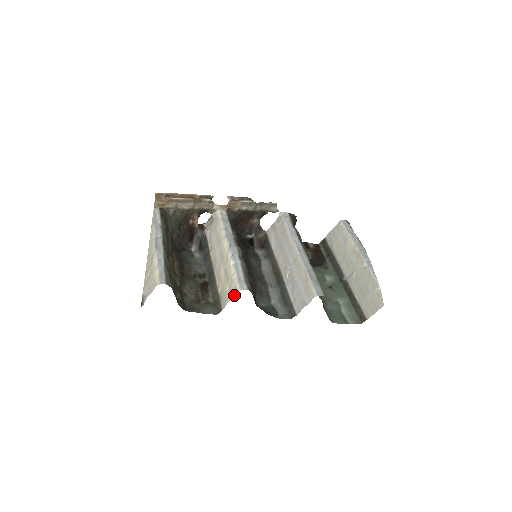
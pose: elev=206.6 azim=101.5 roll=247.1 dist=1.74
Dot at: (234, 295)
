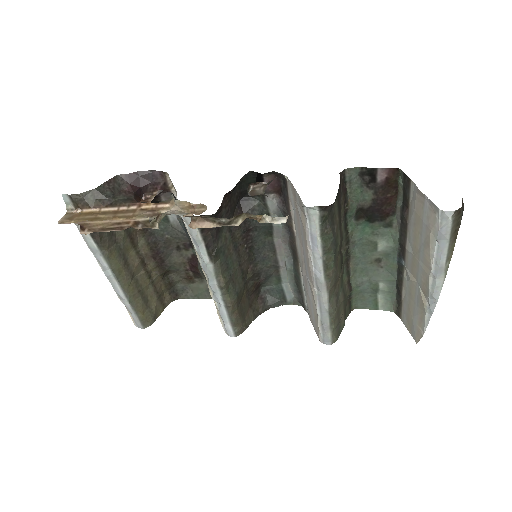
Dot at: occluded
